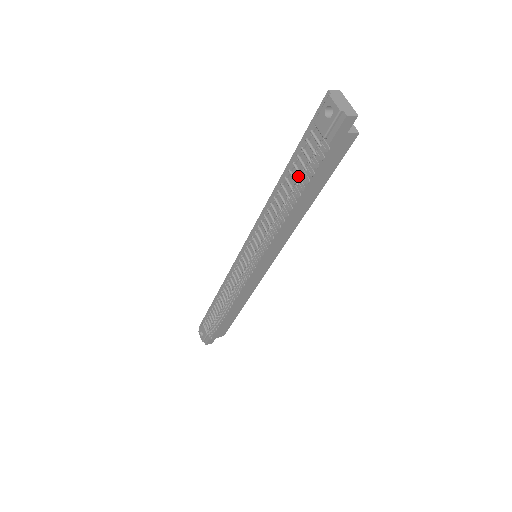
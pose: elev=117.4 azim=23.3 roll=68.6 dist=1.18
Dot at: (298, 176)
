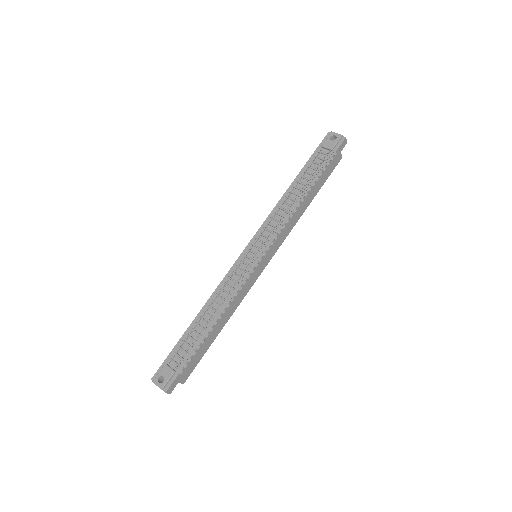
Dot at: (310, 176)
